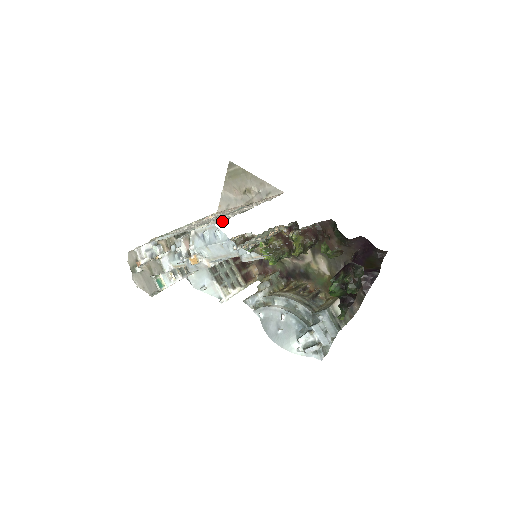
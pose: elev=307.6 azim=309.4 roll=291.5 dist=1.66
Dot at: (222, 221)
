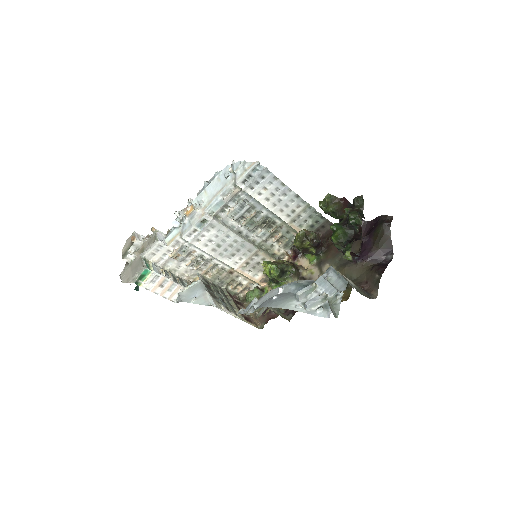
Dot at: occluded
